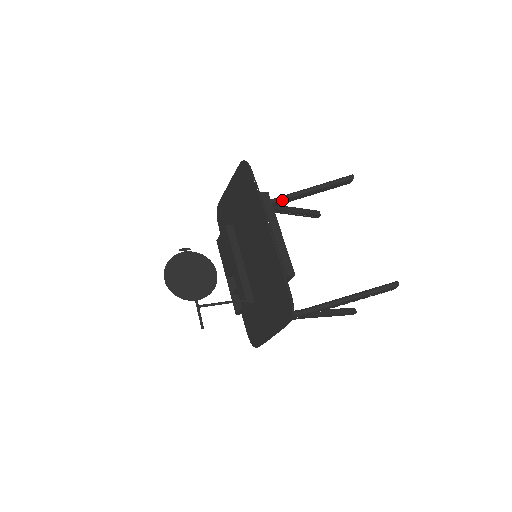
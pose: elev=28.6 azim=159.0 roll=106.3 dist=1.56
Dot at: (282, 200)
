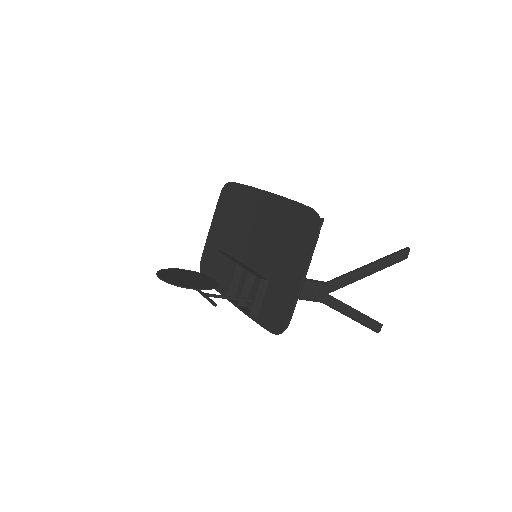
Dot at: occluded
